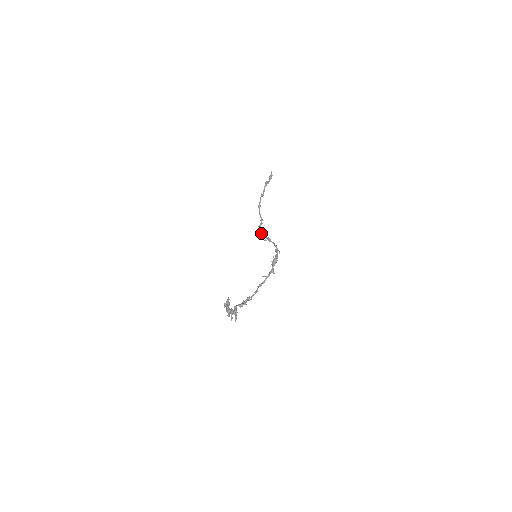
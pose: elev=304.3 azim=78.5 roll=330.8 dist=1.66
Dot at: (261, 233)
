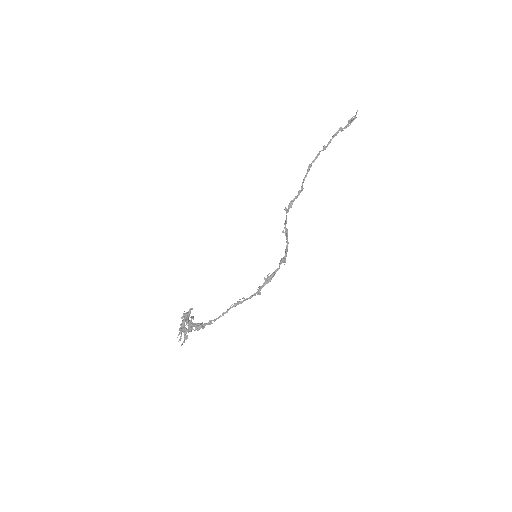
Dot at: (286, 215)
